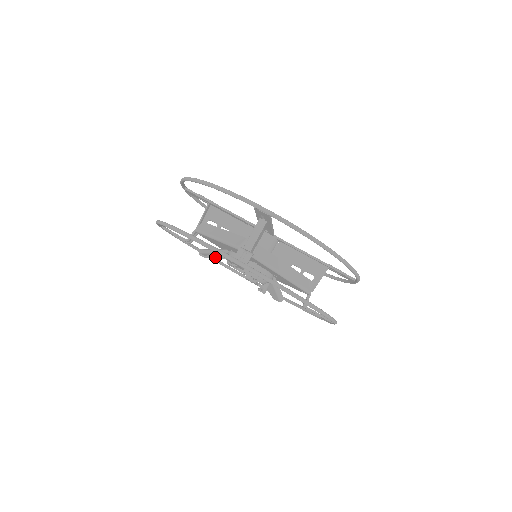
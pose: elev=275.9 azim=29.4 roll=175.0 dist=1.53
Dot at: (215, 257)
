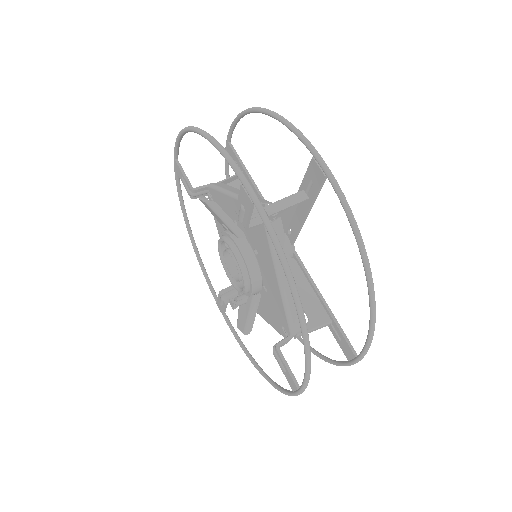
Dot at: (216, 209)
